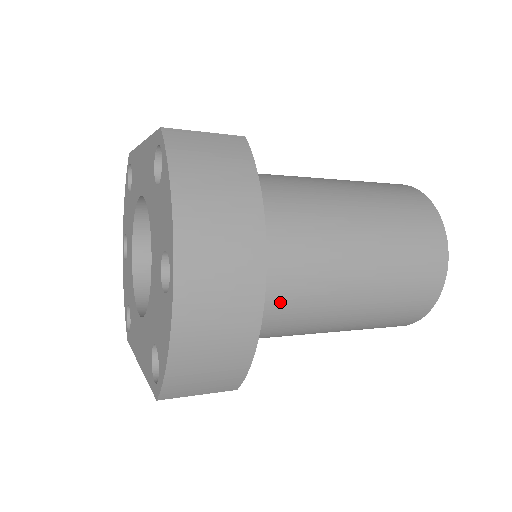
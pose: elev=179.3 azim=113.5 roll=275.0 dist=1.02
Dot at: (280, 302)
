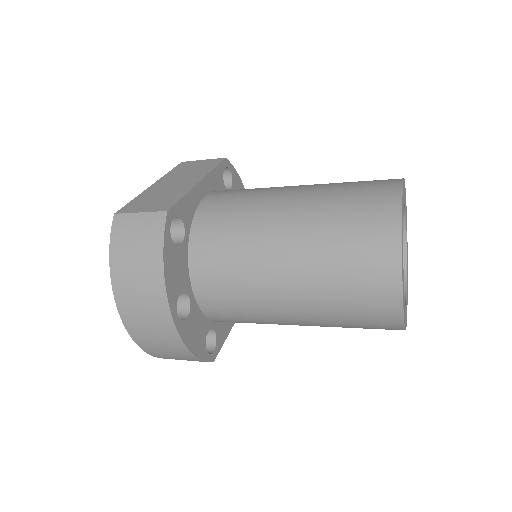
Dot at: (234, 314)
